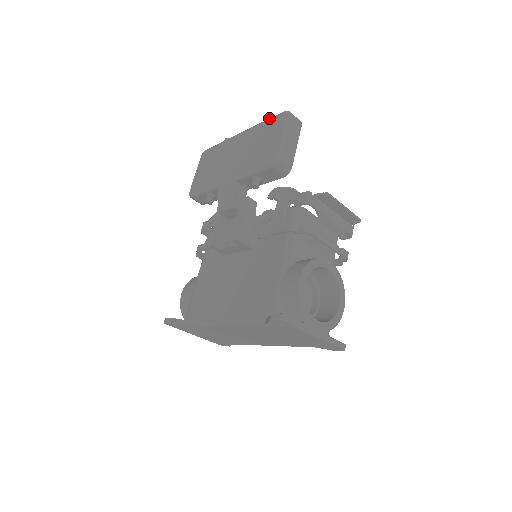
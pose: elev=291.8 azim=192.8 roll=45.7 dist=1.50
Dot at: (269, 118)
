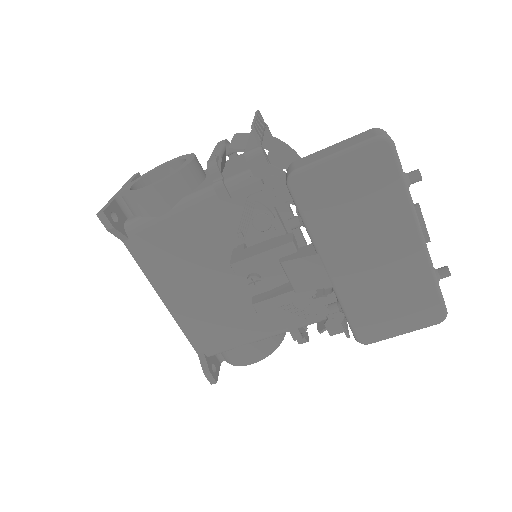
Dot at: (445, 274)
